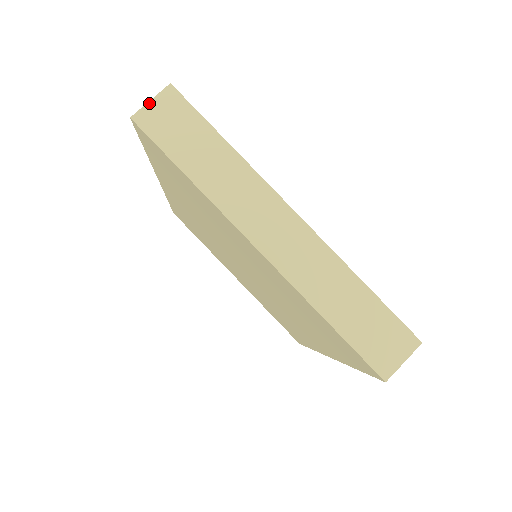
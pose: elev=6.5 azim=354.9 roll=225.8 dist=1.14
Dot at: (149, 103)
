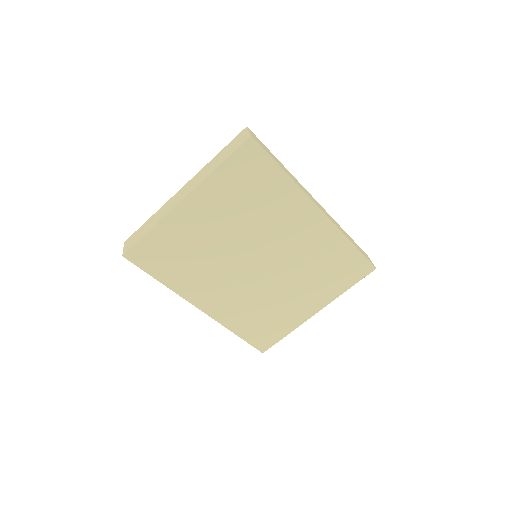
Dot at: (123, 249)
